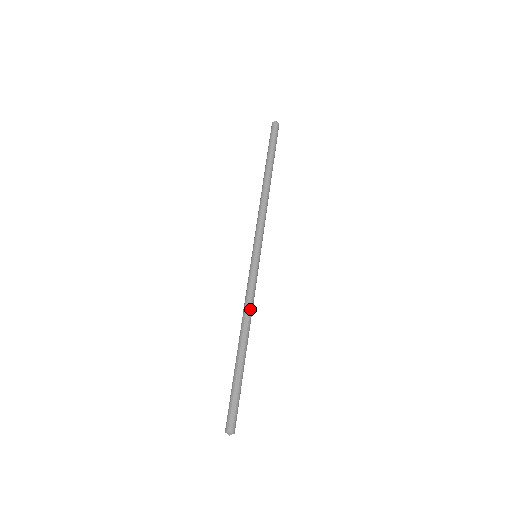
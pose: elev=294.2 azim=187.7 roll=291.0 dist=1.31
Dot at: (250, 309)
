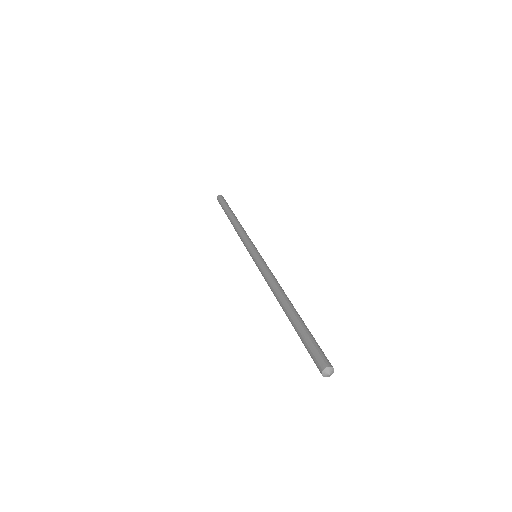
Dot at: (276, 281)
